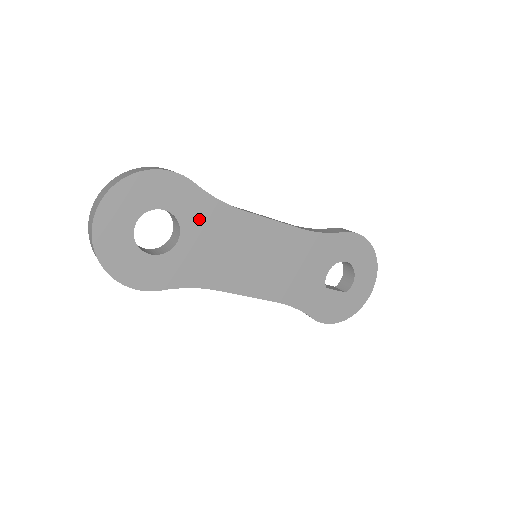
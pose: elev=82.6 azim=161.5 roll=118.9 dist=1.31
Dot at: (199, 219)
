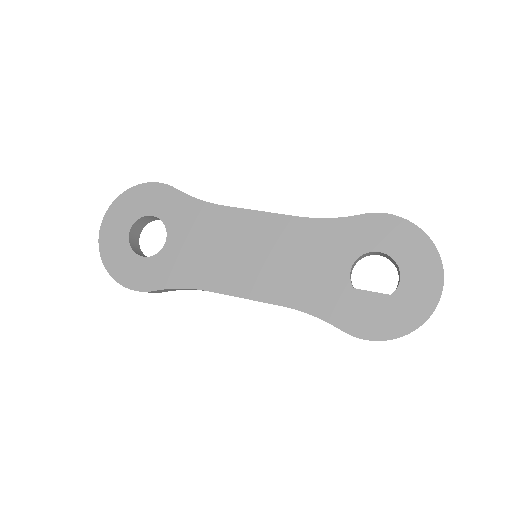
Dot at: (183, 220)
